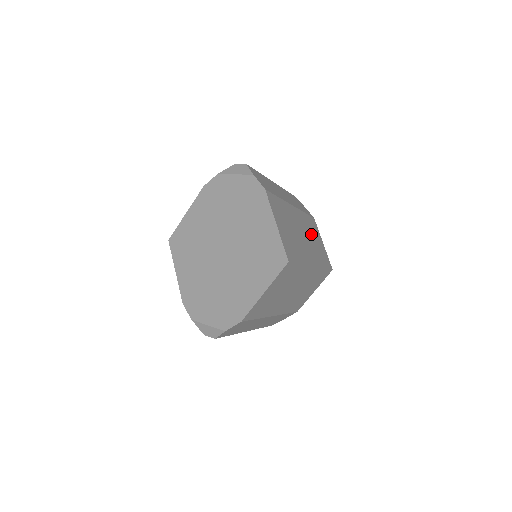
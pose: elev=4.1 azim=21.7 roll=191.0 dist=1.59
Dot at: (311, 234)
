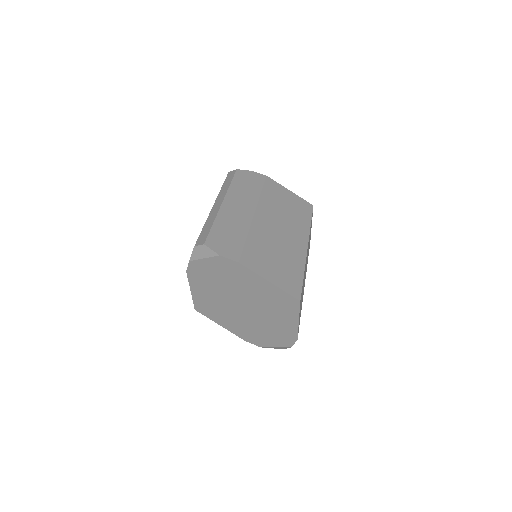
Dot at: (280, 209)
